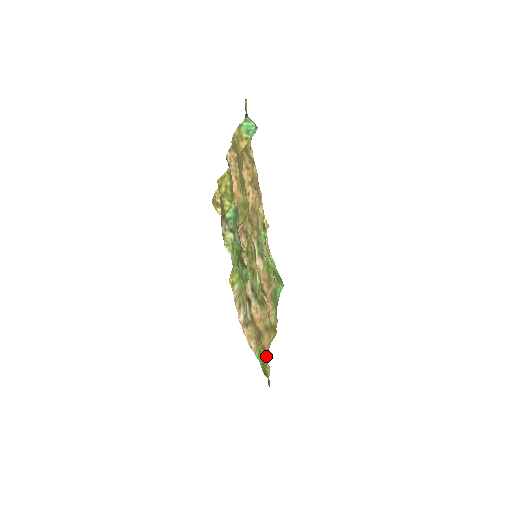
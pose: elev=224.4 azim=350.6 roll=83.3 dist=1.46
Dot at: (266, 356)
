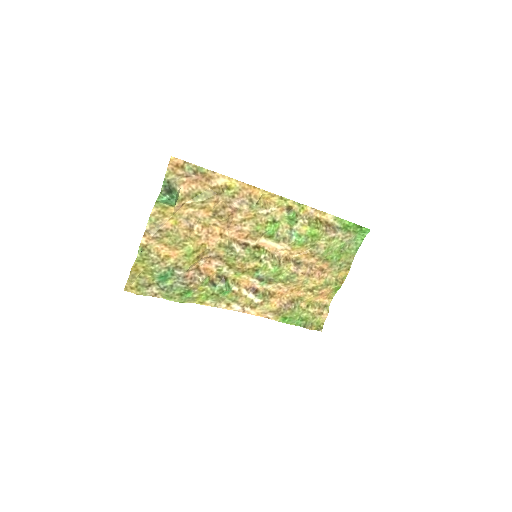
Dot at: (325, 304)
